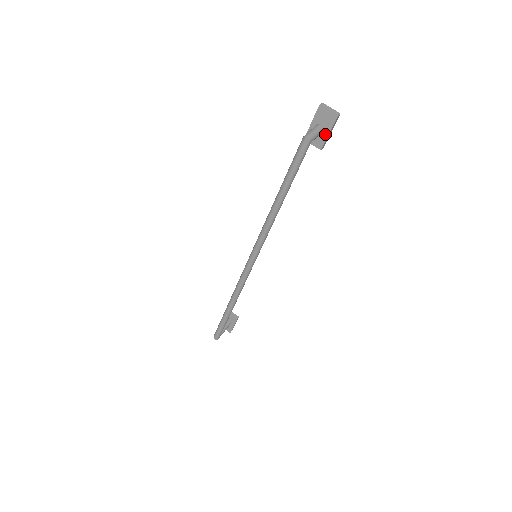
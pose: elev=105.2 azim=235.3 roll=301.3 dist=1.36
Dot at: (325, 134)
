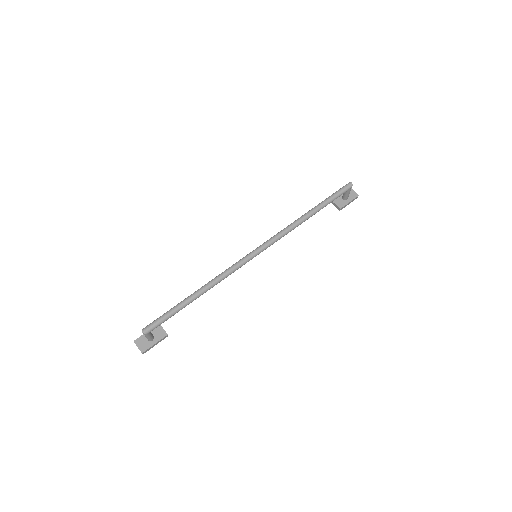
Dot at: (347, 202)
